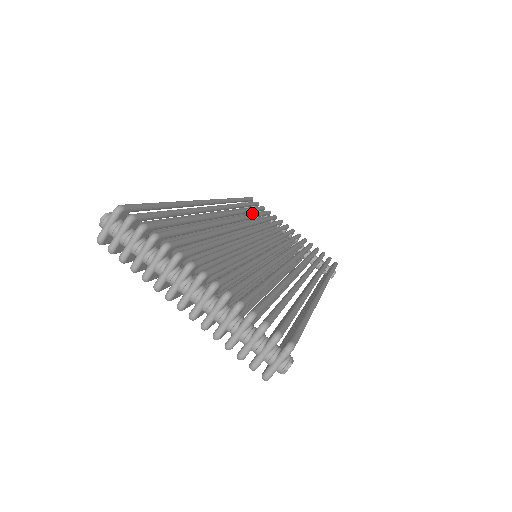
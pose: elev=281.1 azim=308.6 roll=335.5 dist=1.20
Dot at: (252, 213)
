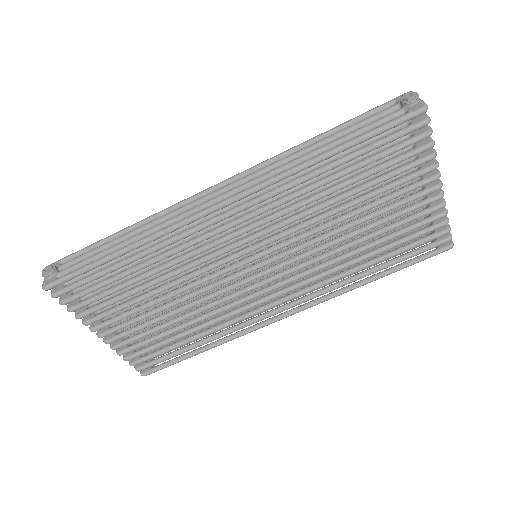
Dot at: (372, 154)
